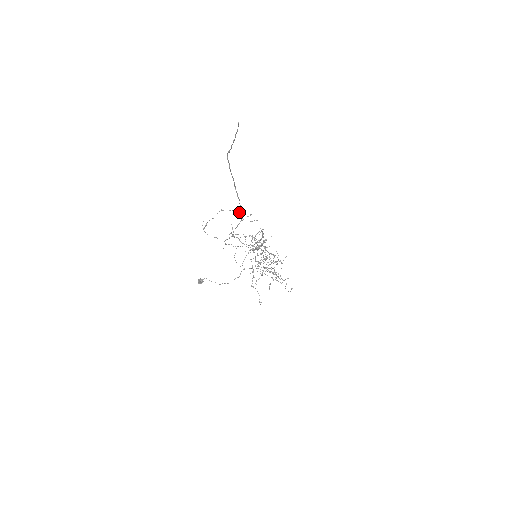
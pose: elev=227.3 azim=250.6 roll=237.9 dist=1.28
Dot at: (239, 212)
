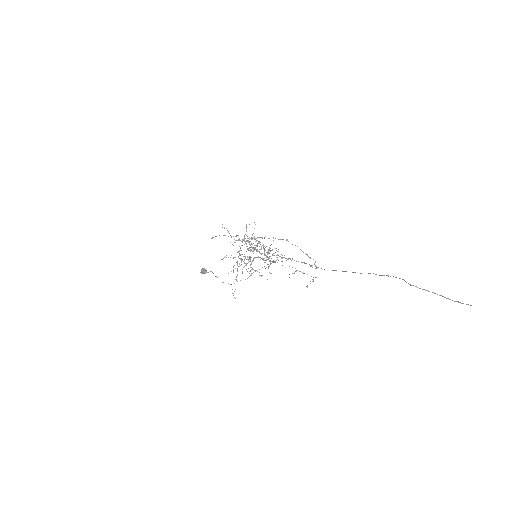
Dot at: (314, 263)
